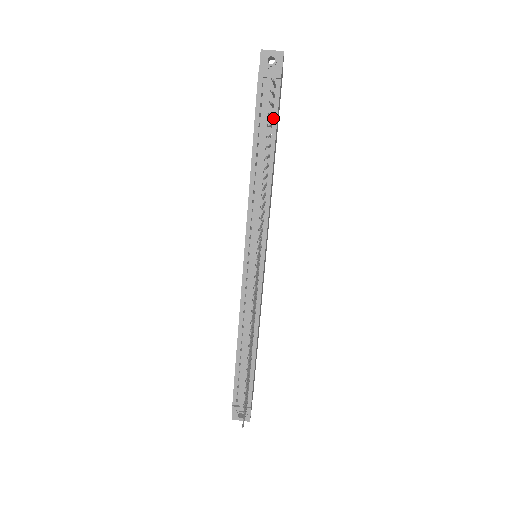
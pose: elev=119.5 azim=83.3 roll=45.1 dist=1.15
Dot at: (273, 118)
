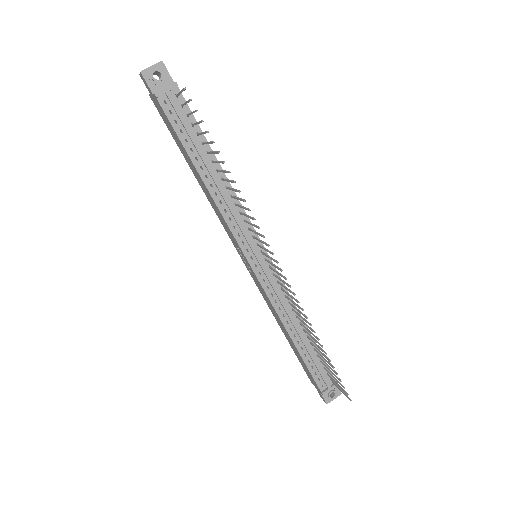
Dot at: (194, 126)
